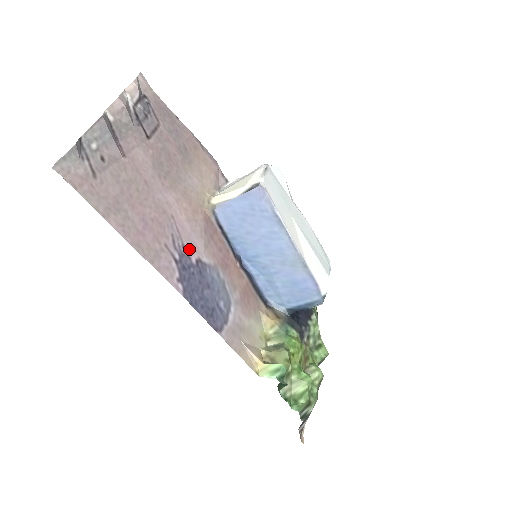
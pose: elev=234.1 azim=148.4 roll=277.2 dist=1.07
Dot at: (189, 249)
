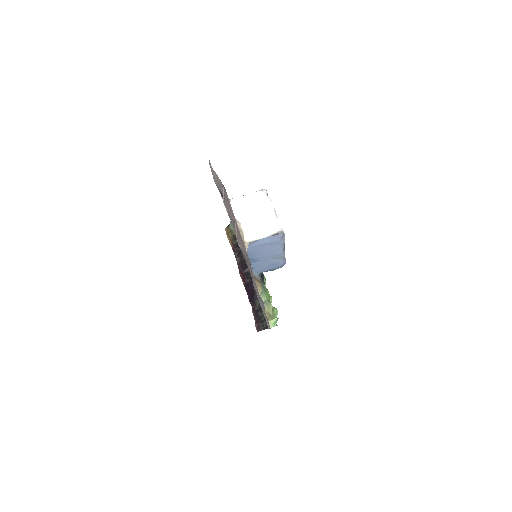
Dot at: occluded
